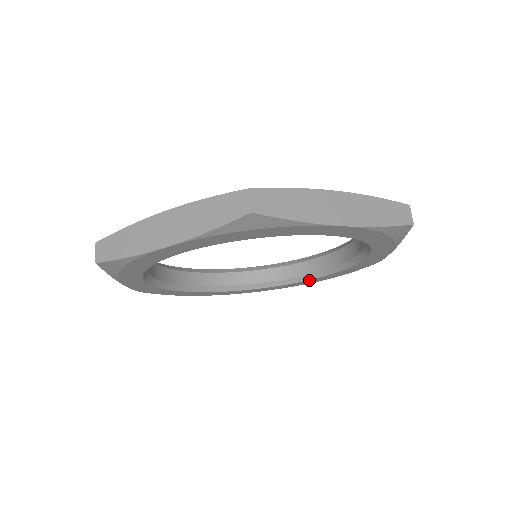
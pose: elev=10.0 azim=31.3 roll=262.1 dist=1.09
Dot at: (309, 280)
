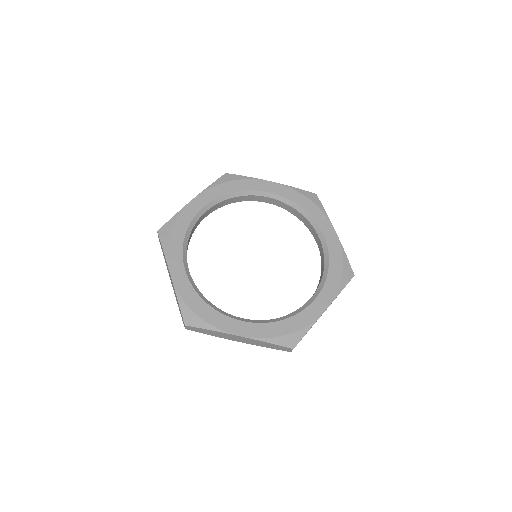
Dot at: occluded
